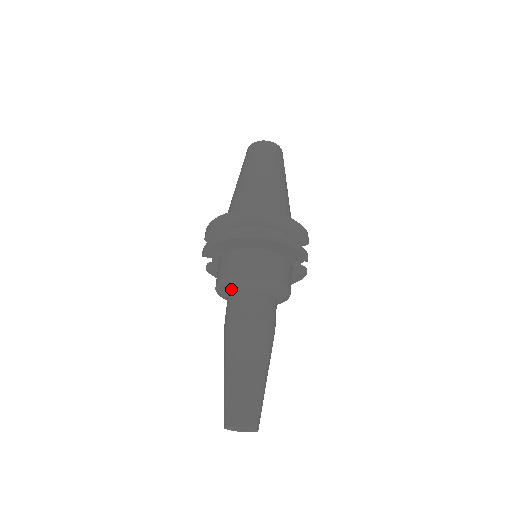
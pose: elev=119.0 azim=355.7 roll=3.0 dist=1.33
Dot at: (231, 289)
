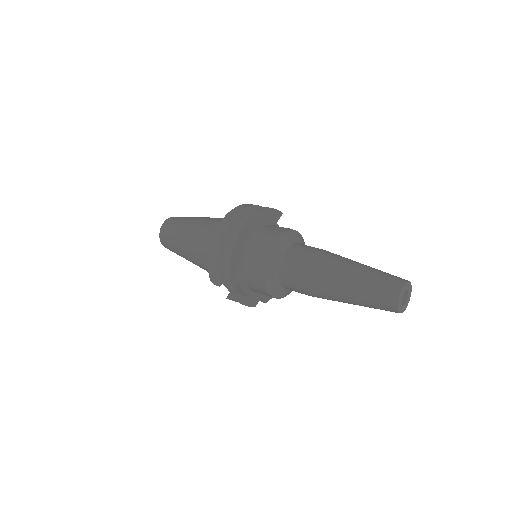
Dot at: (276, 270)
